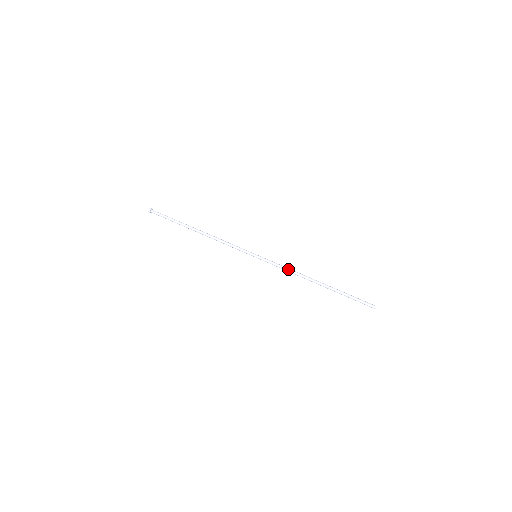
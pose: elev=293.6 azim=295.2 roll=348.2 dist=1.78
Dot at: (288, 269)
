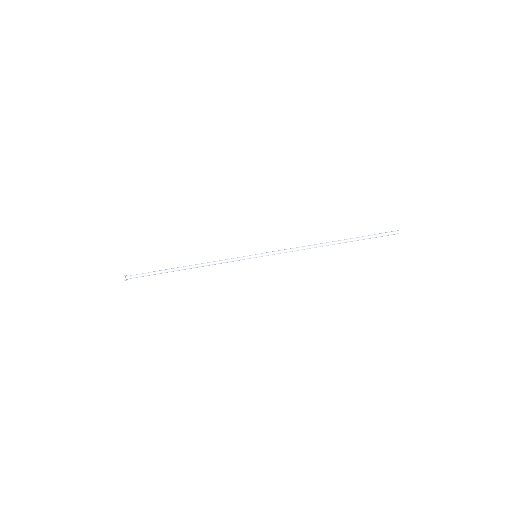
Dot at: occluded
